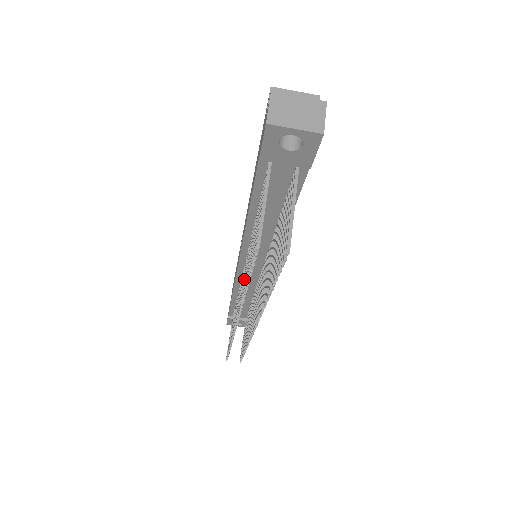
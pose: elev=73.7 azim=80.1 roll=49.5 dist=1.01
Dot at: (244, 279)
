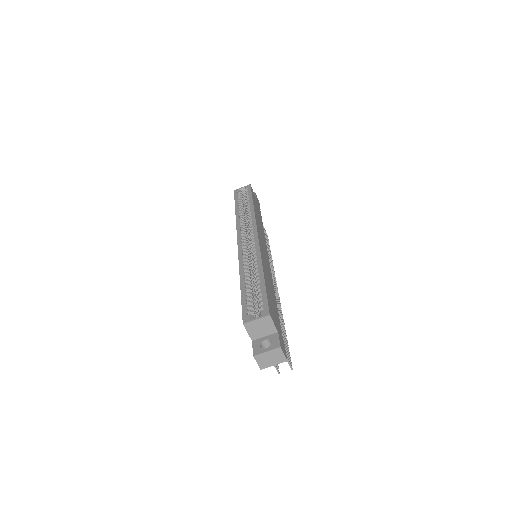
Dot at: occluded
